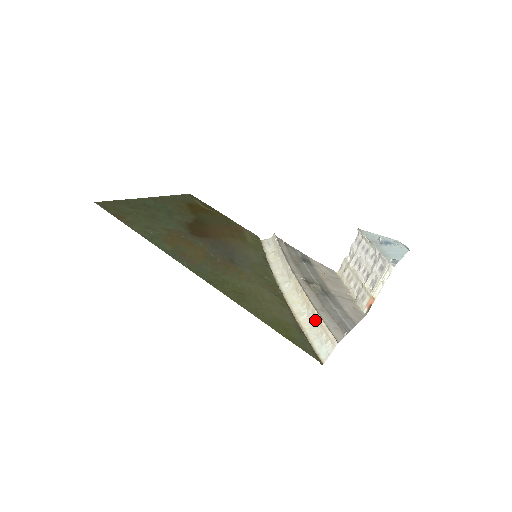
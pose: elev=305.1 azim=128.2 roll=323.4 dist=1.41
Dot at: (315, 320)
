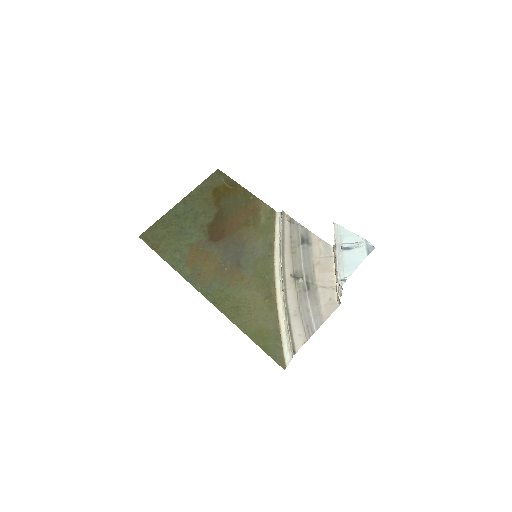
Dot at: (287, 327)
